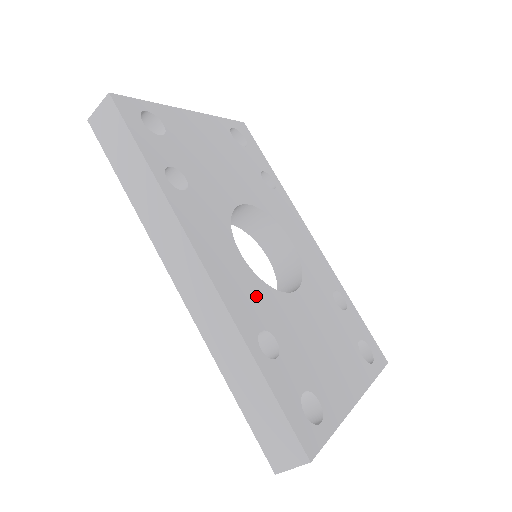
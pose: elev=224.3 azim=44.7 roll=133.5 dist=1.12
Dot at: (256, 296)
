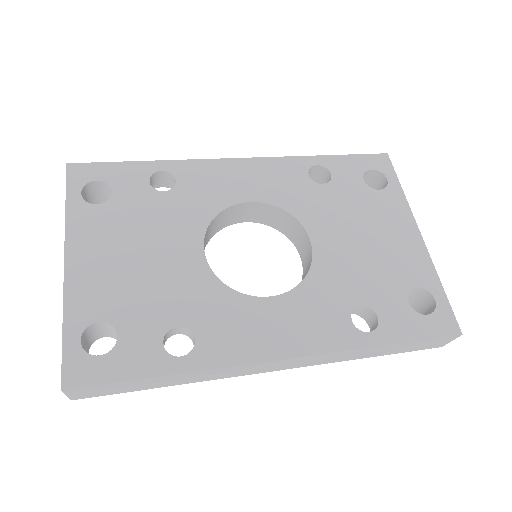
Dot at: (316, 304)
